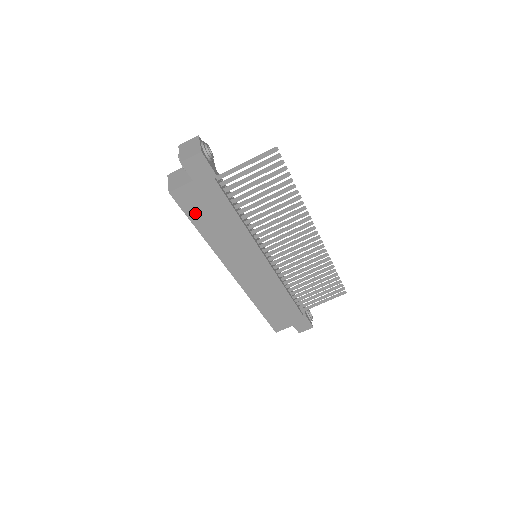
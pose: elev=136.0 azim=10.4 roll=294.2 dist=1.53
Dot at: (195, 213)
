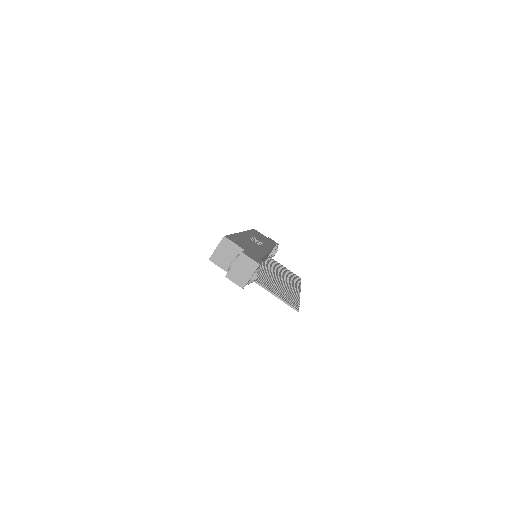
Dot at: occluded
